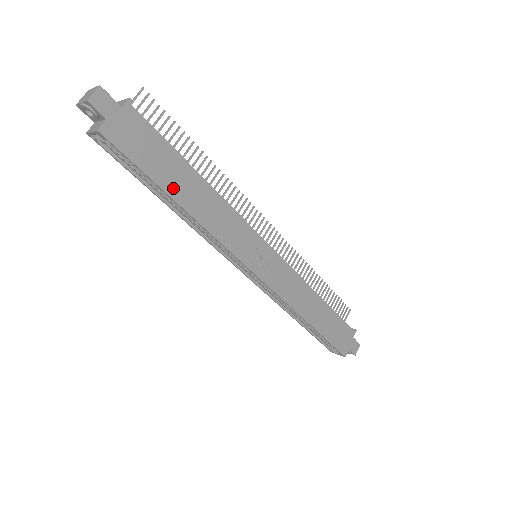
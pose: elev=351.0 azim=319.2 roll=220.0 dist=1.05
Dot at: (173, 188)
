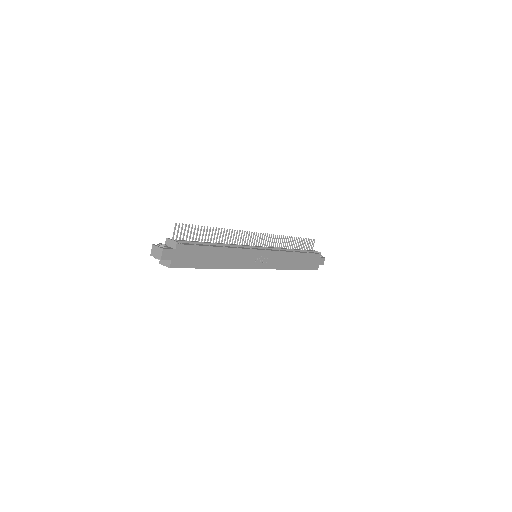
Dot at: (209, 264)
